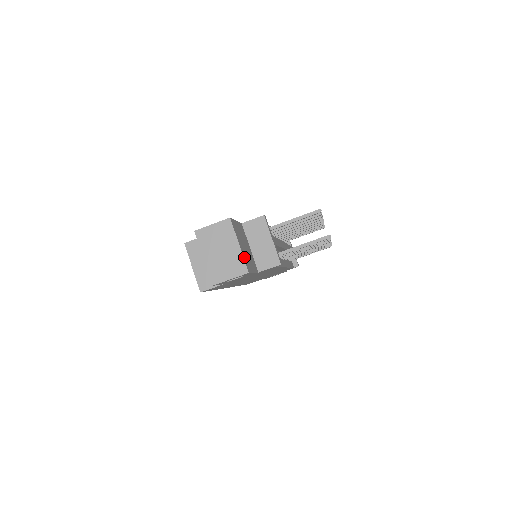
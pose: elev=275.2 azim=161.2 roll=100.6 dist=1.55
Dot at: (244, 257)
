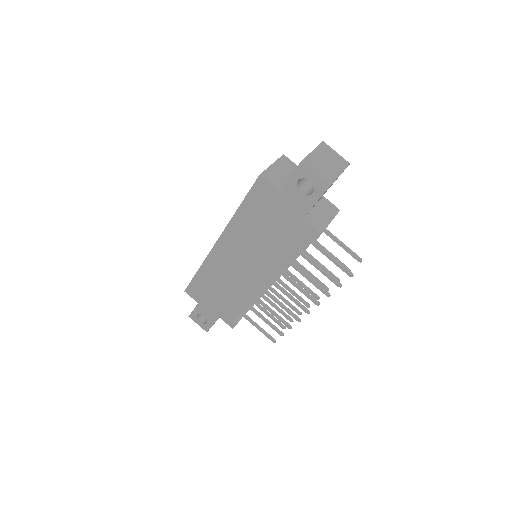
Dot at: occluded
